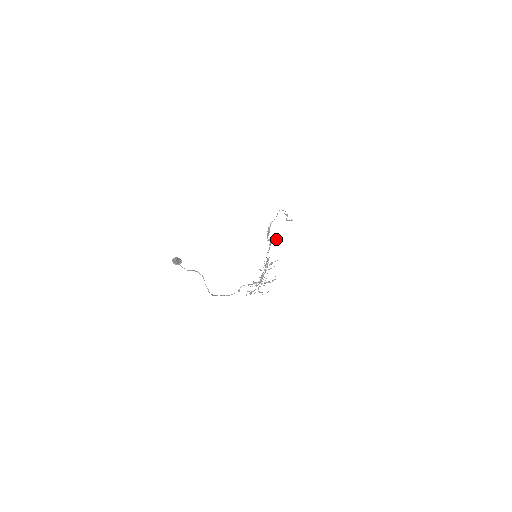
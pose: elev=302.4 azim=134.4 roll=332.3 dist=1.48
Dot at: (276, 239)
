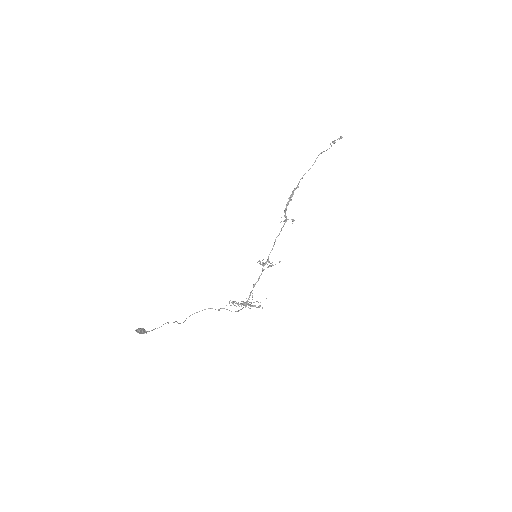
Dot at: (293, 221)
